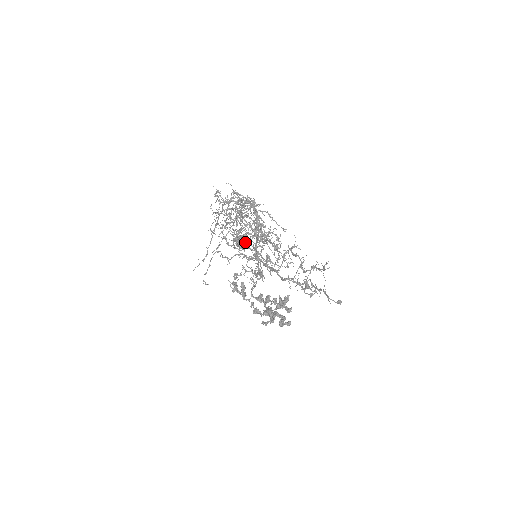
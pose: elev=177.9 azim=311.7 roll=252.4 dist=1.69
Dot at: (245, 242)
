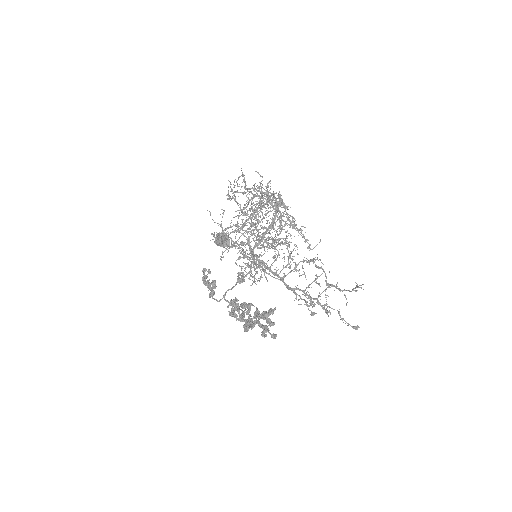
Dot at: (248, 238)
